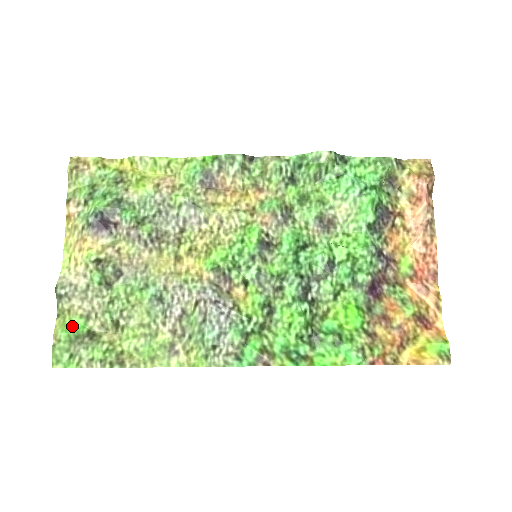
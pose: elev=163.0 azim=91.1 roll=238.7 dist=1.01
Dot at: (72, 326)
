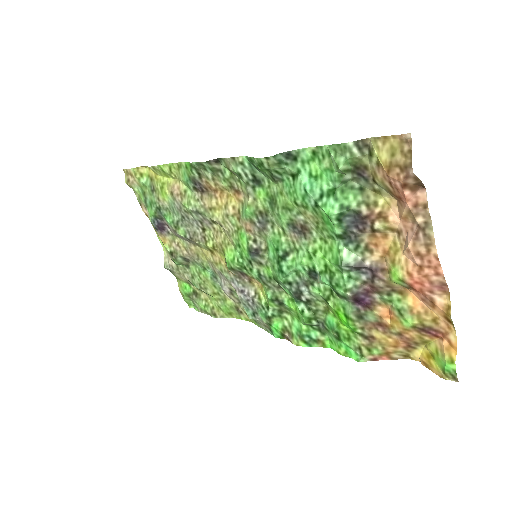
Dot at: (184, 288)
